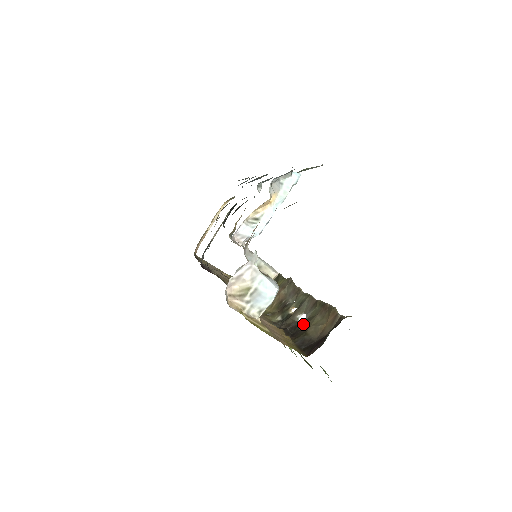
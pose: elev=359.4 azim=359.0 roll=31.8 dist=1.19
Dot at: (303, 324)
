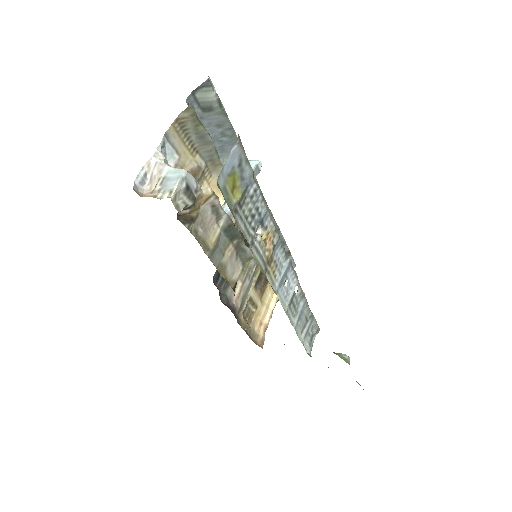
Dot at: occluded
